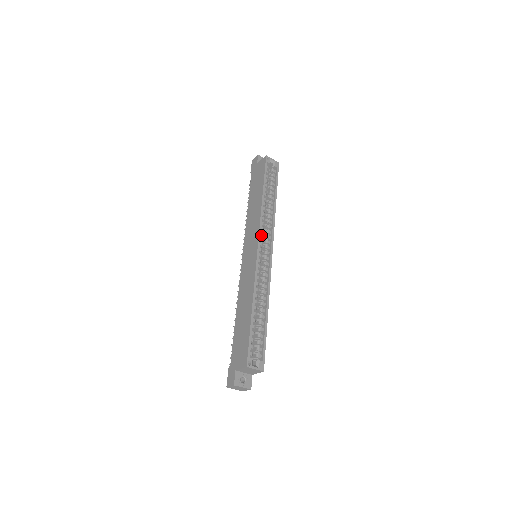
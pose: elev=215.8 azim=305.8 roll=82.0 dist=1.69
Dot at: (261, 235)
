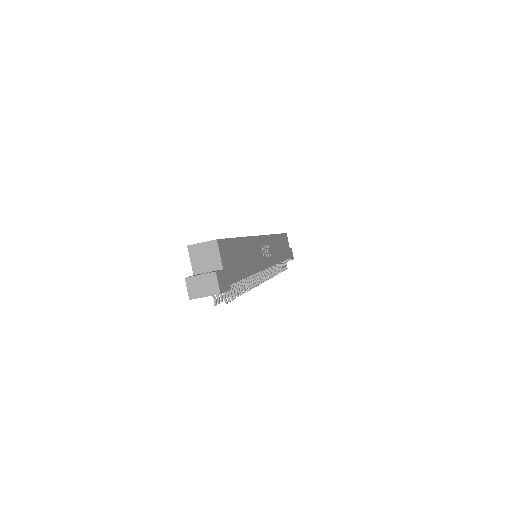
Dot at: occluded
